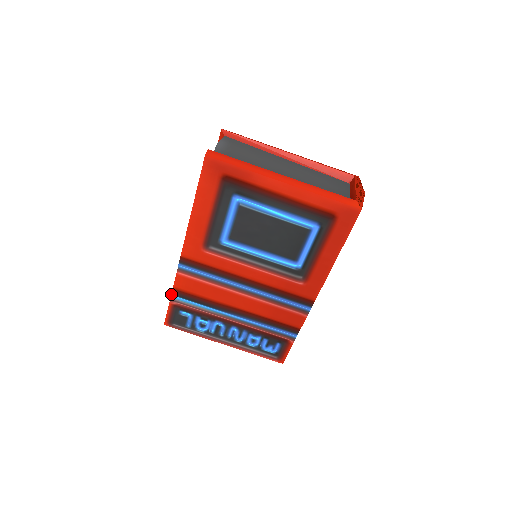
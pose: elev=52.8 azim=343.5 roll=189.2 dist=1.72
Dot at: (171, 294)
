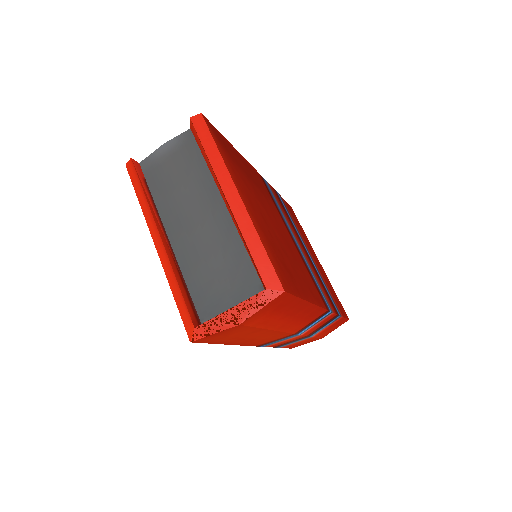
Dot at: occluded
